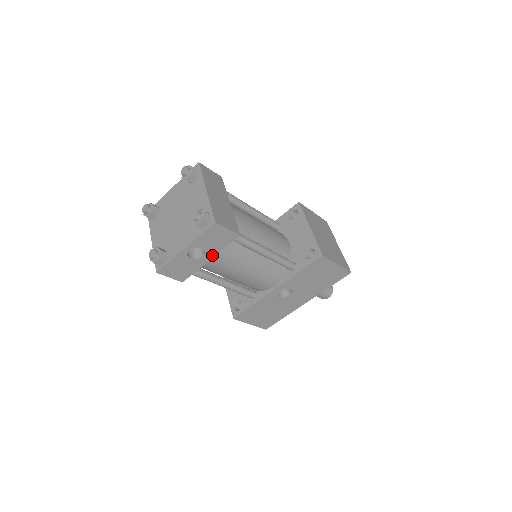
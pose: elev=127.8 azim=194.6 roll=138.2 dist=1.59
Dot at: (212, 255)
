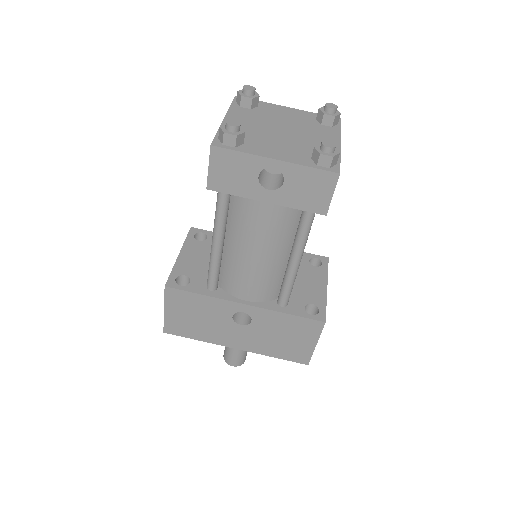
Dot at: (276, 200)
